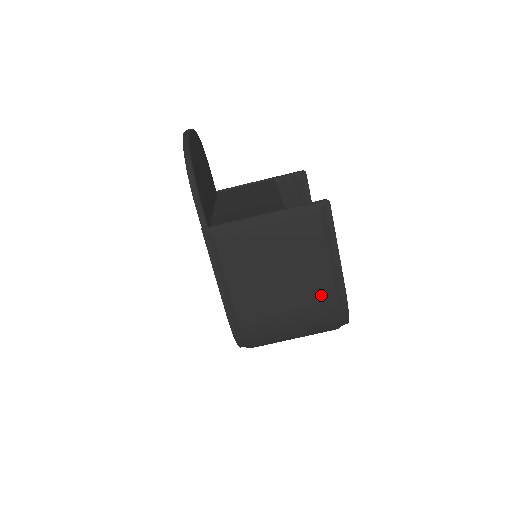
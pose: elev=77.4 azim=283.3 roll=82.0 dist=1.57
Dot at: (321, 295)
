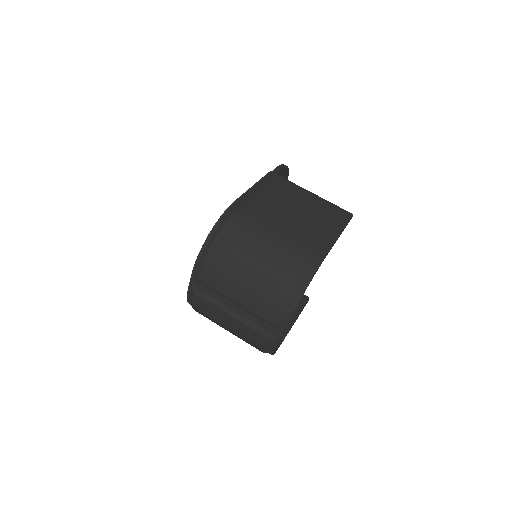
Dot at: (310, 238)
